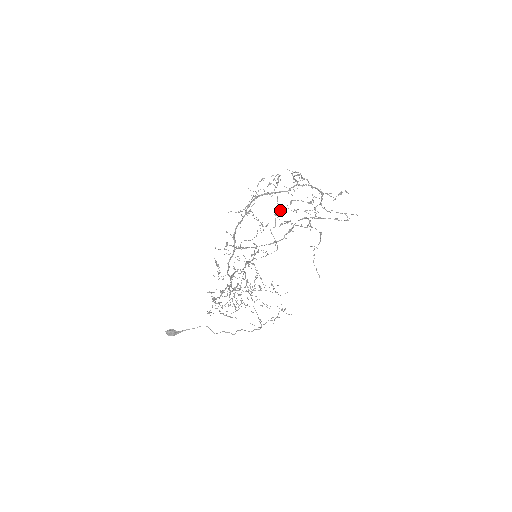
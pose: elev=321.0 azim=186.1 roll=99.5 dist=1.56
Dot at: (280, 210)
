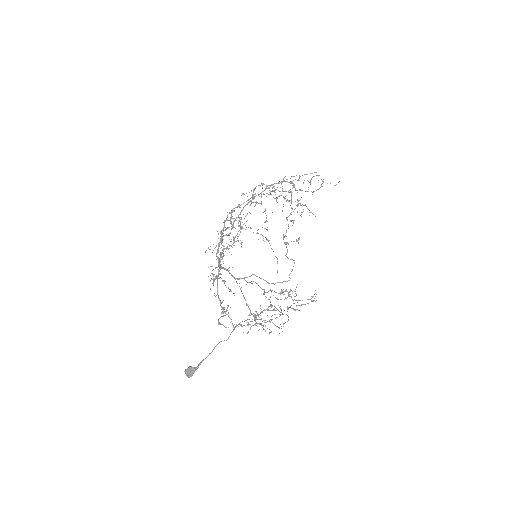
Dot at: occluded
